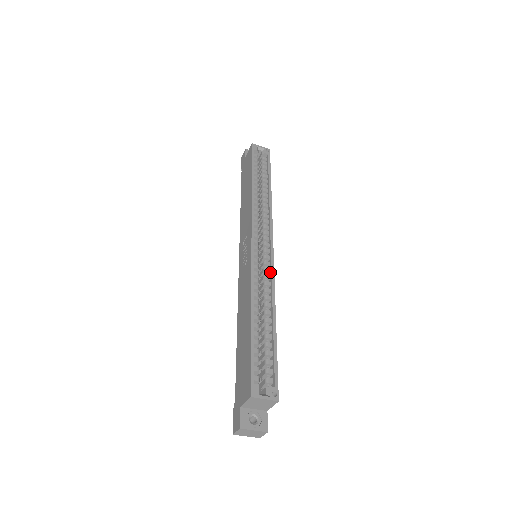
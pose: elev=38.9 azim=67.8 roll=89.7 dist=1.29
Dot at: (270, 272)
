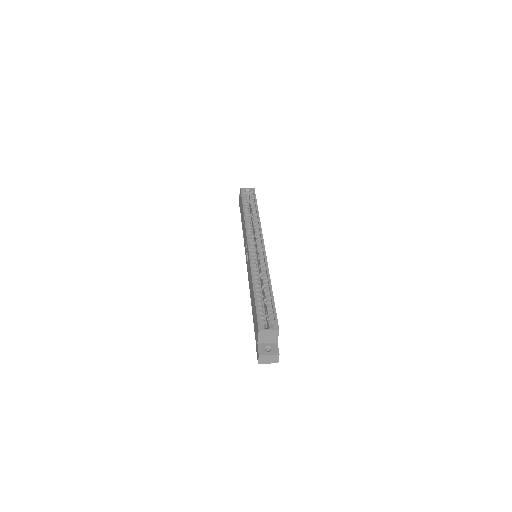
Dot at: (264, 260)
